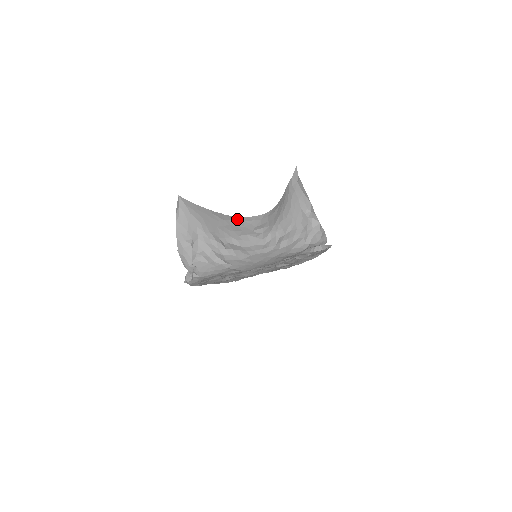
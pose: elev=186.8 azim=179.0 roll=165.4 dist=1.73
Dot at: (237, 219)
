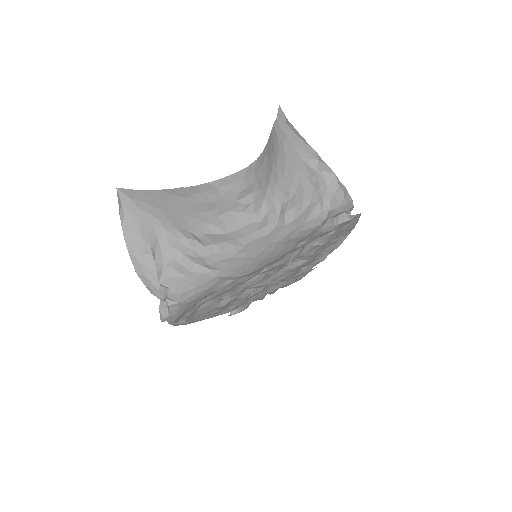
Dot at: (206, 188)
